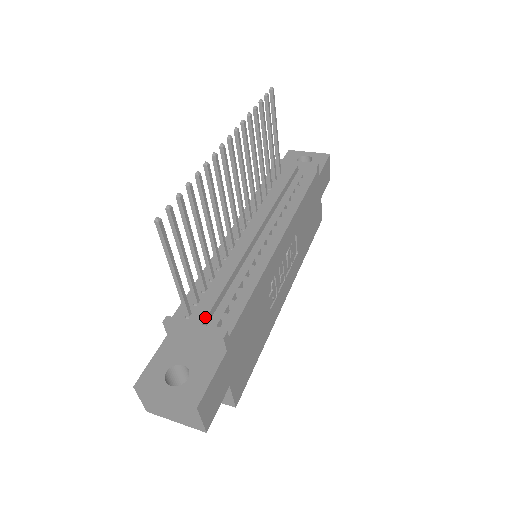
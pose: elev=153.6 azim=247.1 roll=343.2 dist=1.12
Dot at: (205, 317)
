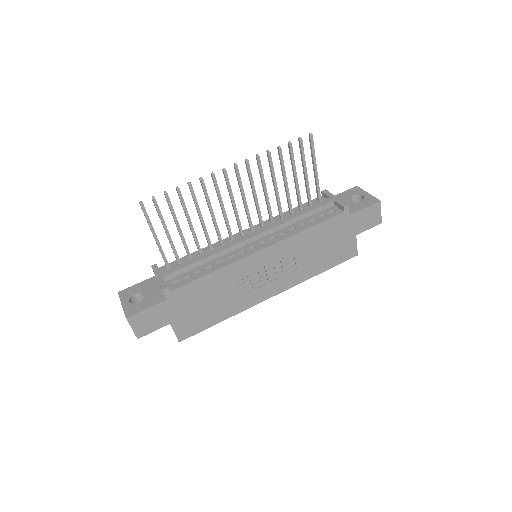
Dot at: (168, 274)
